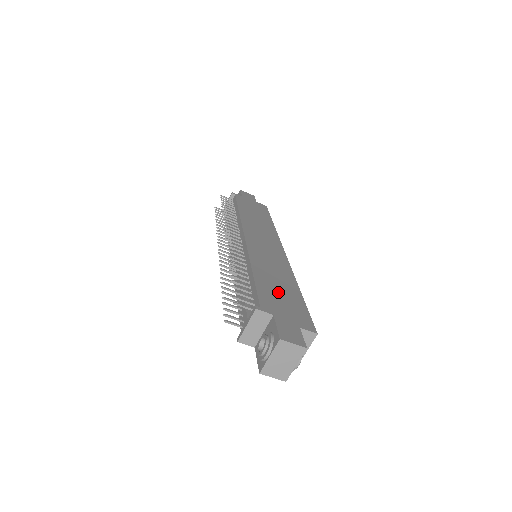
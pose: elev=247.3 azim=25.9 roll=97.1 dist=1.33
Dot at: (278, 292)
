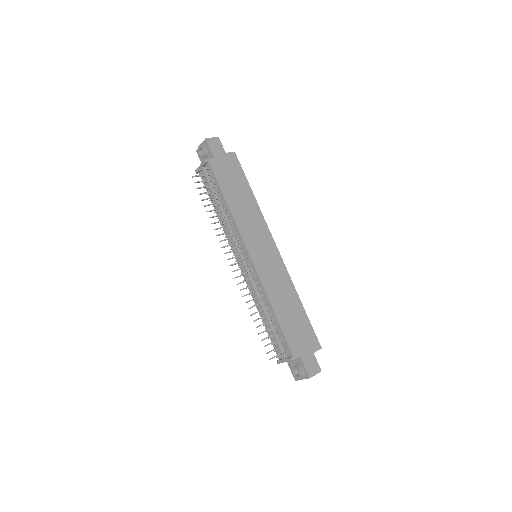
Dot at: (293, 323)
